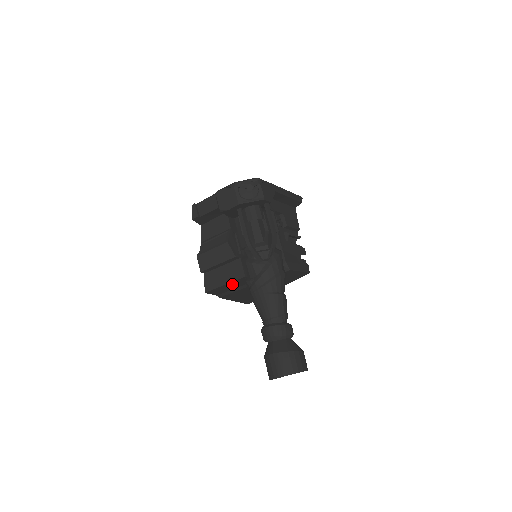
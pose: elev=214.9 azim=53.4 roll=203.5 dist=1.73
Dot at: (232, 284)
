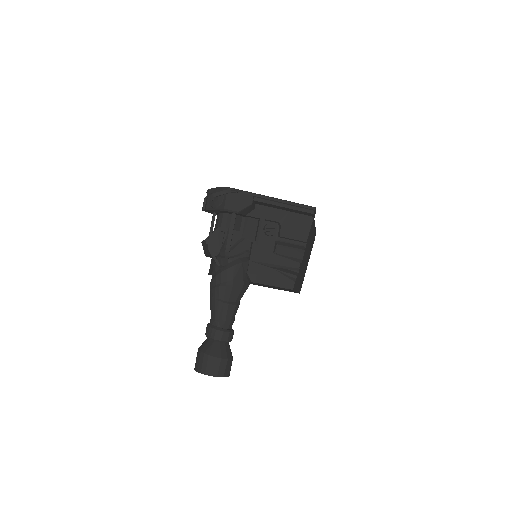
Dot at: occluded
